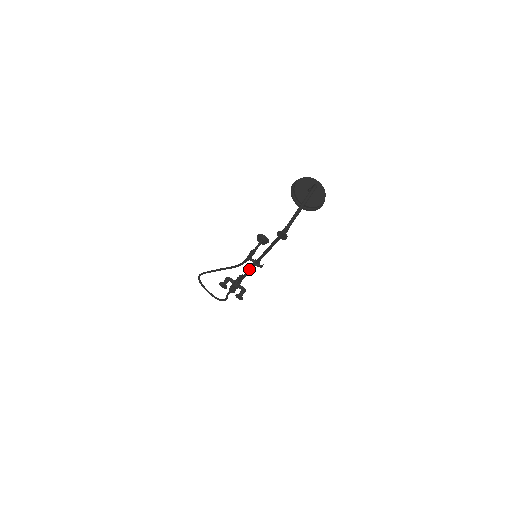
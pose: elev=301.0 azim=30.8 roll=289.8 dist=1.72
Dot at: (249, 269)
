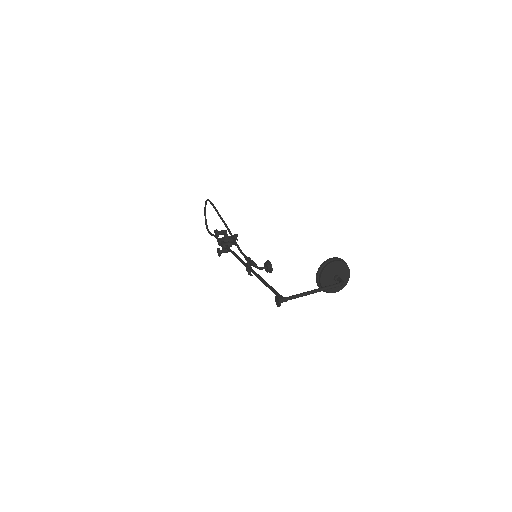
Dot at: (241, 261)
